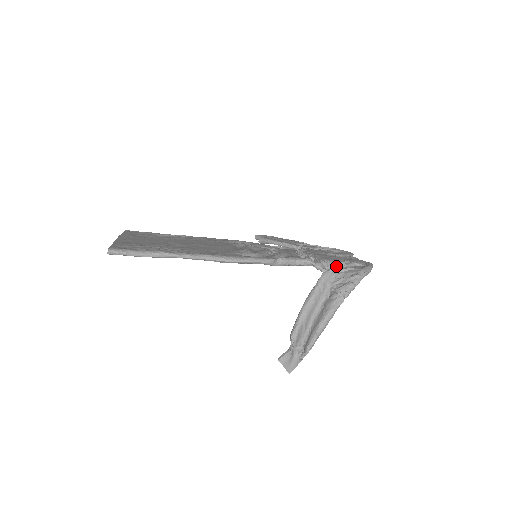
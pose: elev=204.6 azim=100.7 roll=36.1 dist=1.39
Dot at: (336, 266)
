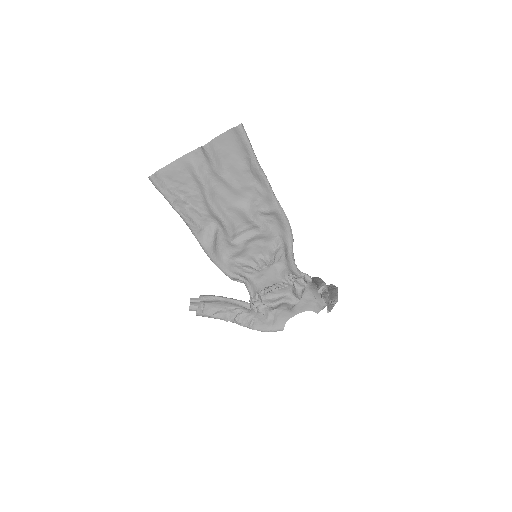
Dot at: occluded
